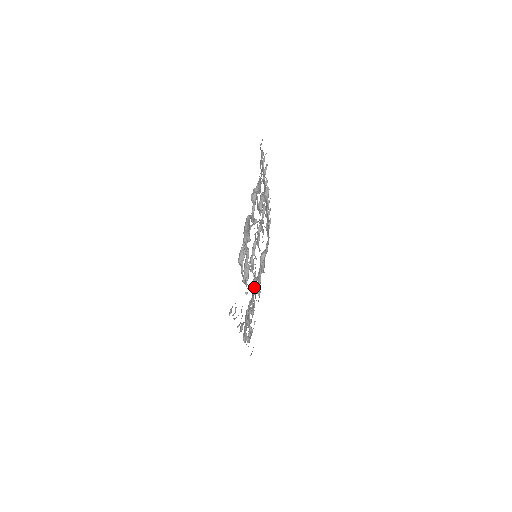
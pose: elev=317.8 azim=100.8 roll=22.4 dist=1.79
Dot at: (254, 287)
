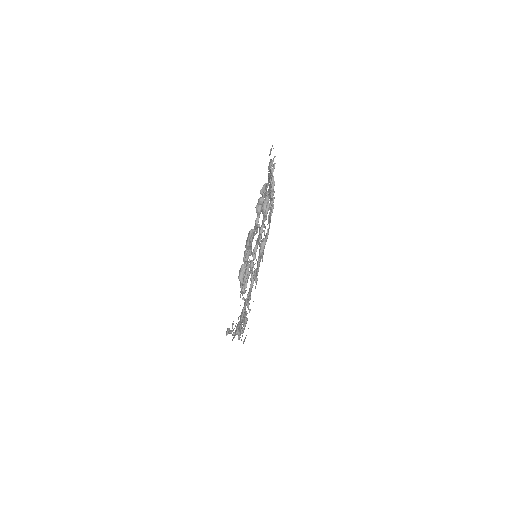
Dot at: (252, 282)
